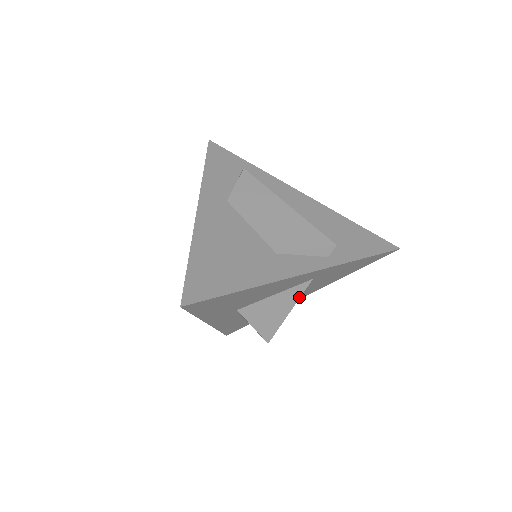
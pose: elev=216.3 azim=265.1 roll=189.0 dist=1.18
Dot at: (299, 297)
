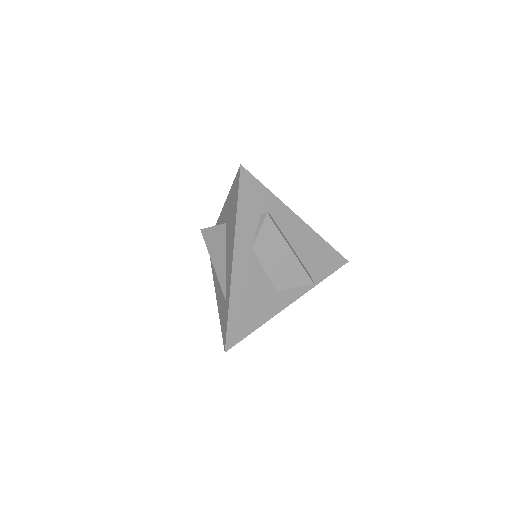
Dot at: occluded
